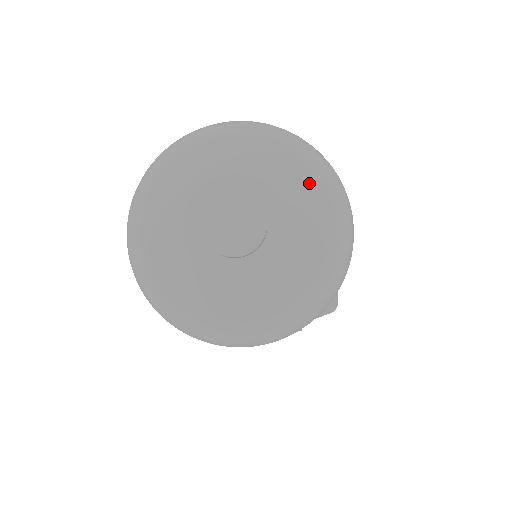
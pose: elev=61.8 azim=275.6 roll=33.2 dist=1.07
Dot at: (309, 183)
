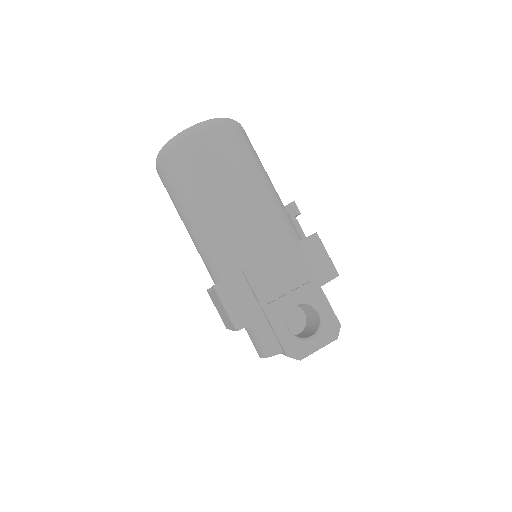
Dot at: occluded
